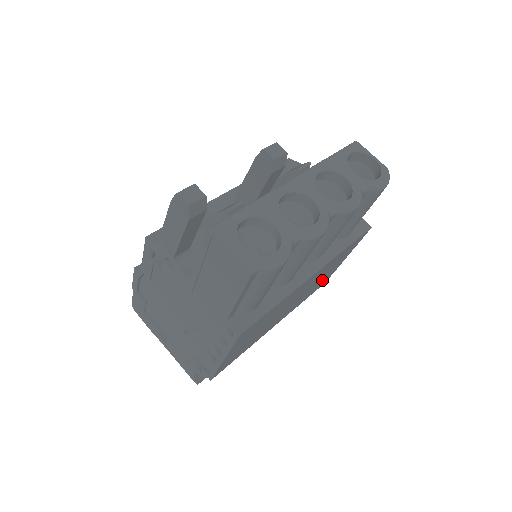
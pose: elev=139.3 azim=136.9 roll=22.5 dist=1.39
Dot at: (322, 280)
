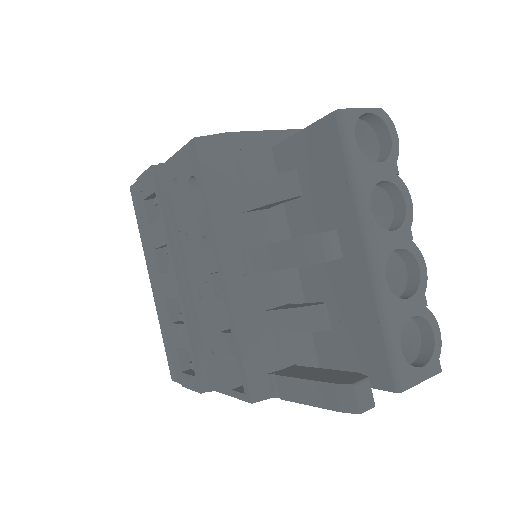
Dot at: occluded
